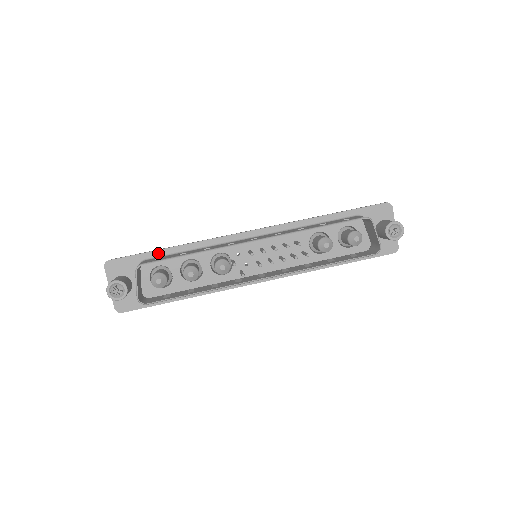
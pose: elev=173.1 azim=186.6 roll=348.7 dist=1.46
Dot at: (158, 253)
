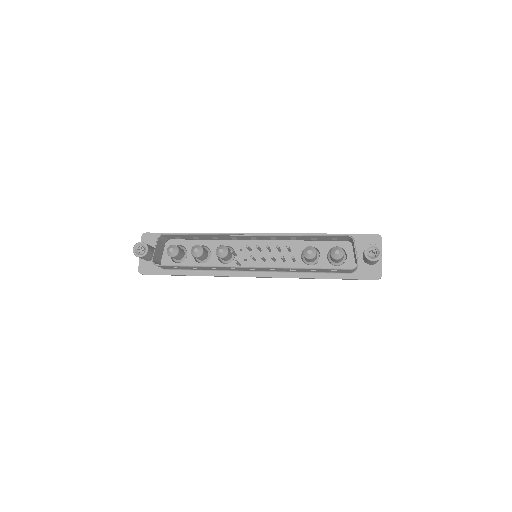
Dot at: occluded
